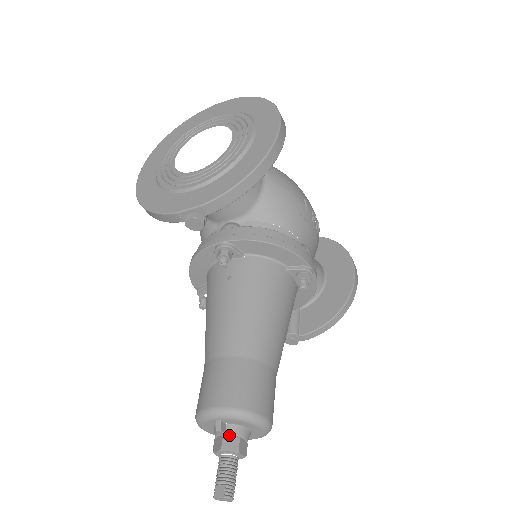
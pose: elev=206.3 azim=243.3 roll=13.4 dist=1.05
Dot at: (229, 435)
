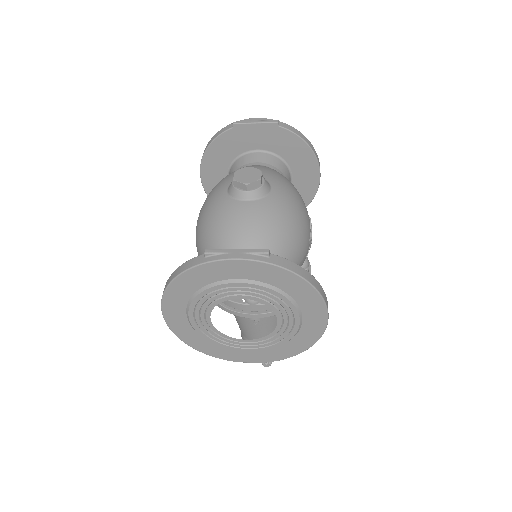
Dot at: occluded
